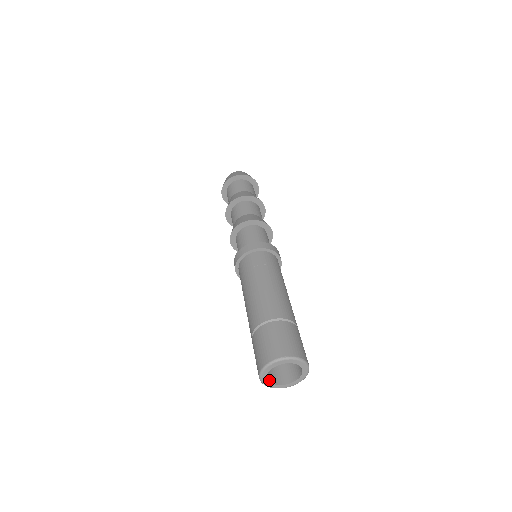
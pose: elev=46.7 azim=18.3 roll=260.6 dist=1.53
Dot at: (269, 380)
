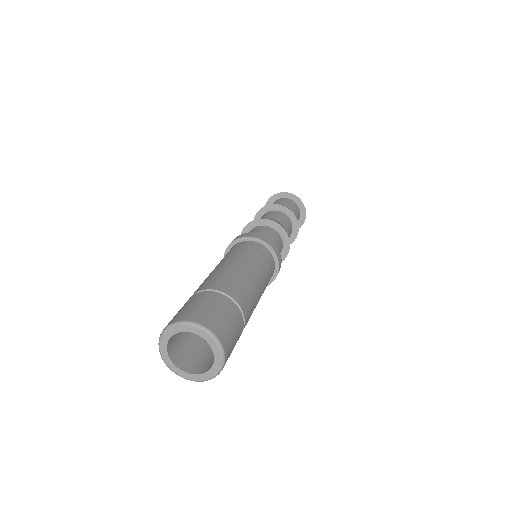
Dot at: (189, 371)
